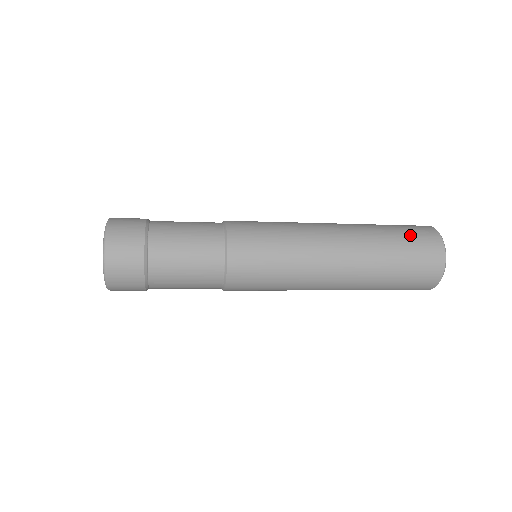
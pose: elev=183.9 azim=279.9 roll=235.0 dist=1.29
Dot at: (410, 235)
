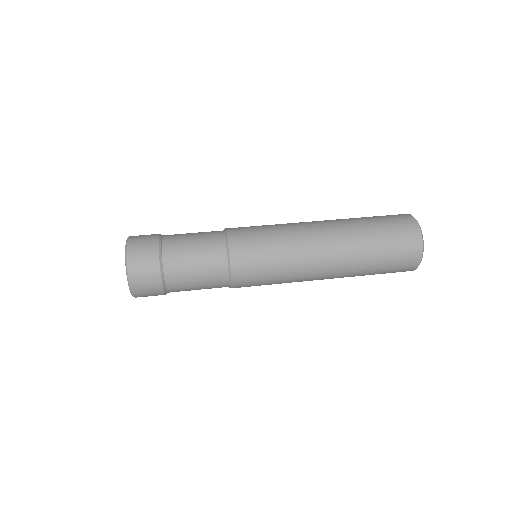
Dot at: (393, 263)
